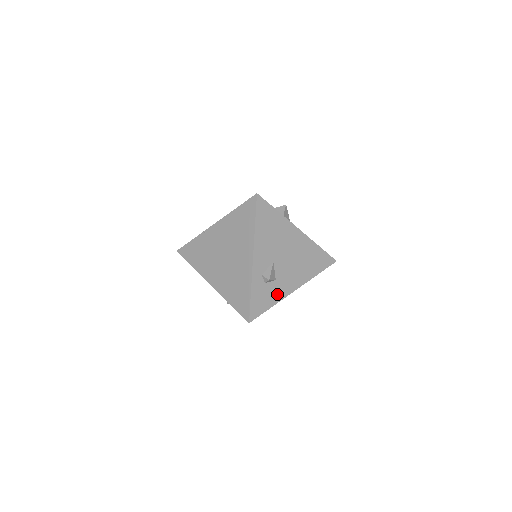
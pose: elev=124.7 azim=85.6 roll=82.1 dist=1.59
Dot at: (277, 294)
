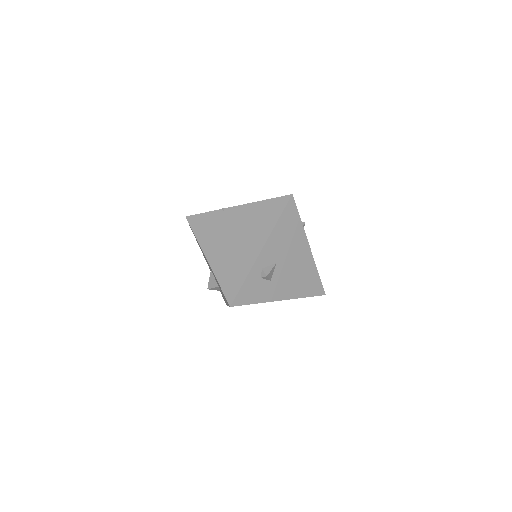
Dot at: (265, 294)
